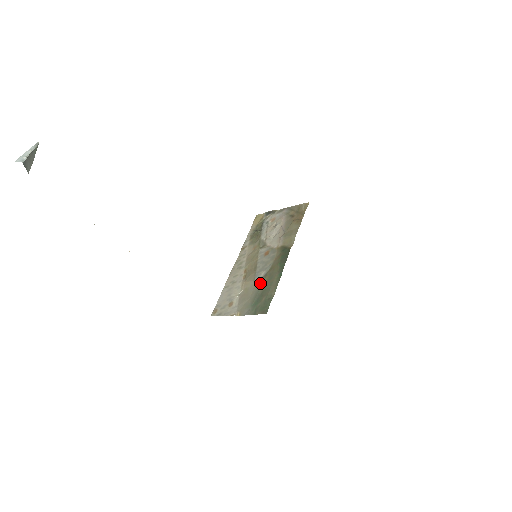
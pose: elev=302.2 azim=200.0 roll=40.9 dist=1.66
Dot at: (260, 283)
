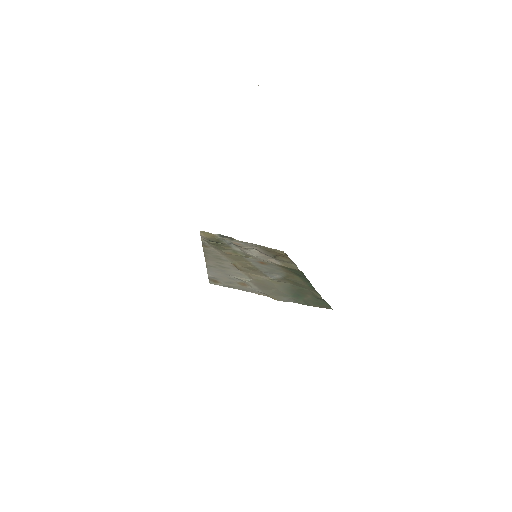
Dot at: (284, 281)
